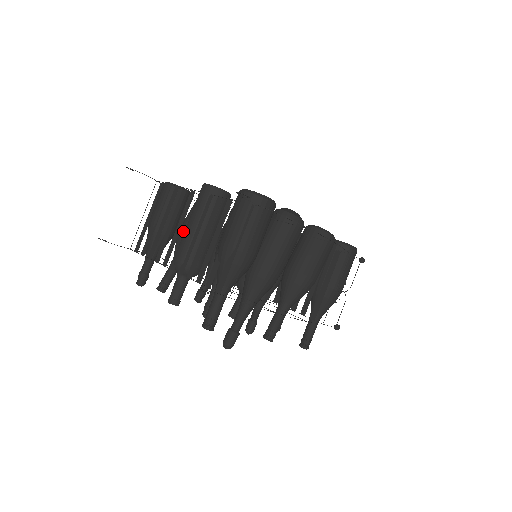
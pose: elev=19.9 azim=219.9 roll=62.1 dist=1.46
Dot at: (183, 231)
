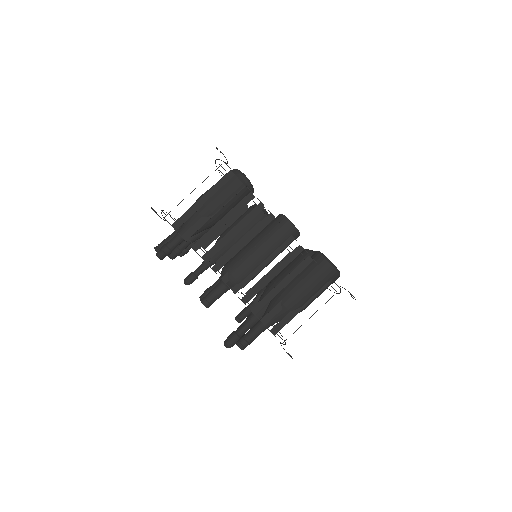
Dot at: occluded
